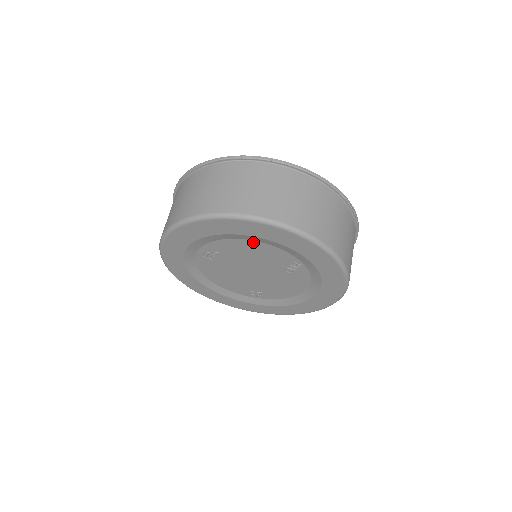
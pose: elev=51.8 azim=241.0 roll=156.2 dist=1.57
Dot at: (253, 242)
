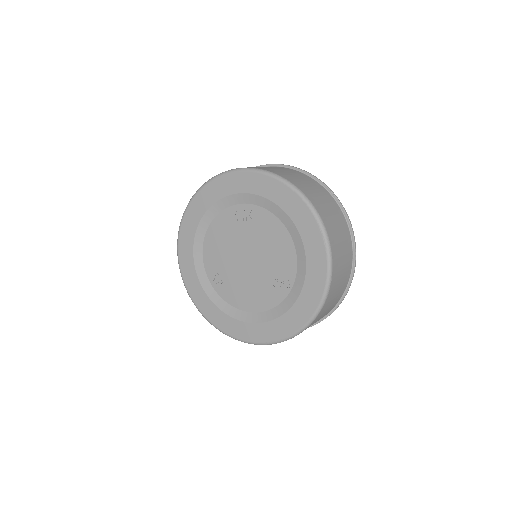
Dot at: (288, 236)
